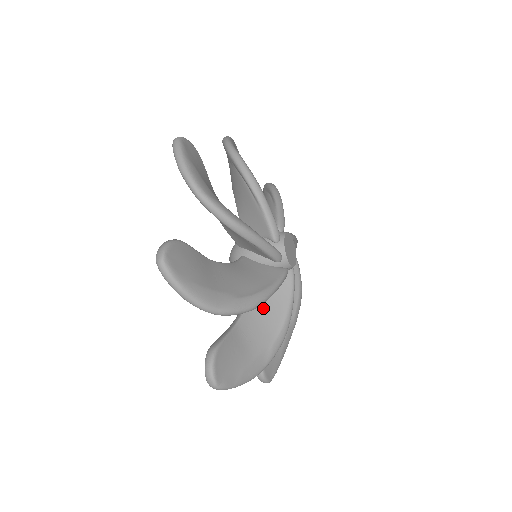
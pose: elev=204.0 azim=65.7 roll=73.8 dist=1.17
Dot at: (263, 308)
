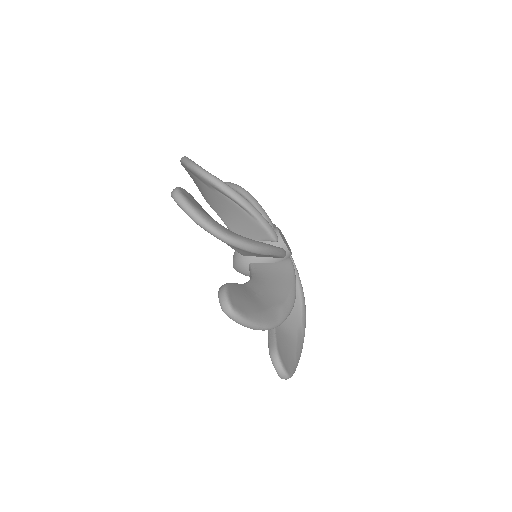
Dot at: (268, 281)
